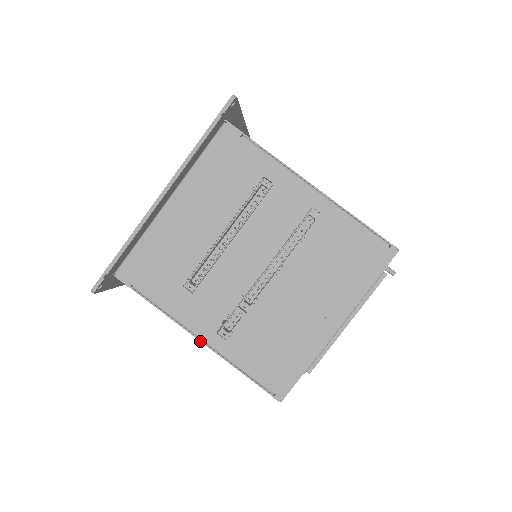
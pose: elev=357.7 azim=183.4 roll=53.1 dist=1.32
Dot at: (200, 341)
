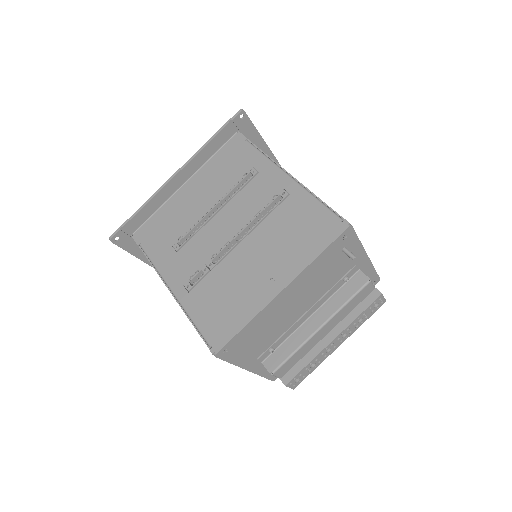
Dot at: (170, 291)
